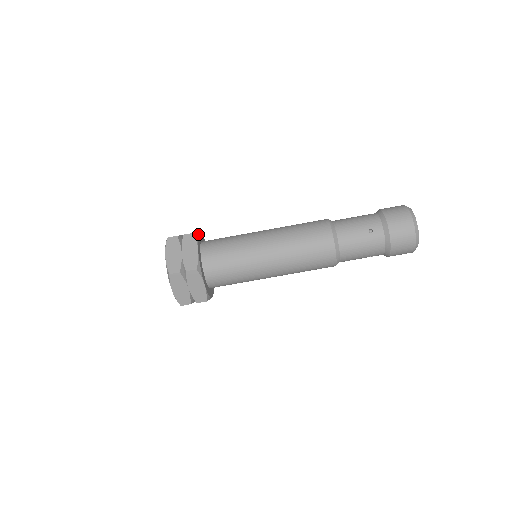
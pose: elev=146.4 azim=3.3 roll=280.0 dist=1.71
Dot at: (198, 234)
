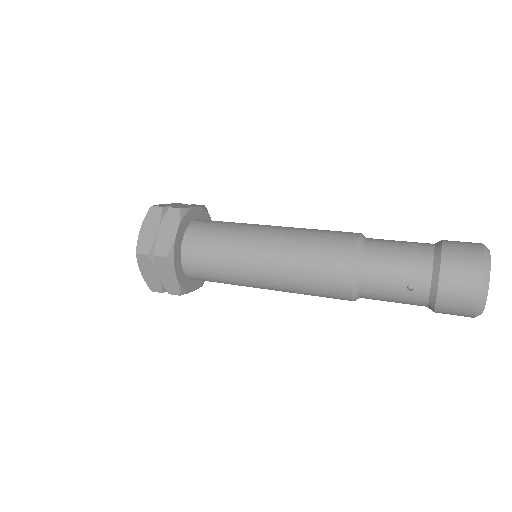
Dot at: (209, 215)
